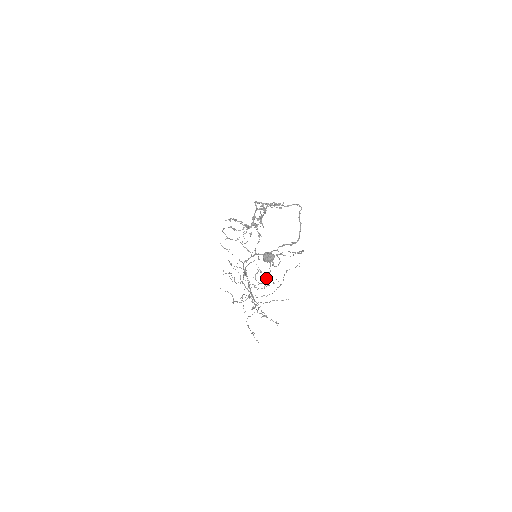
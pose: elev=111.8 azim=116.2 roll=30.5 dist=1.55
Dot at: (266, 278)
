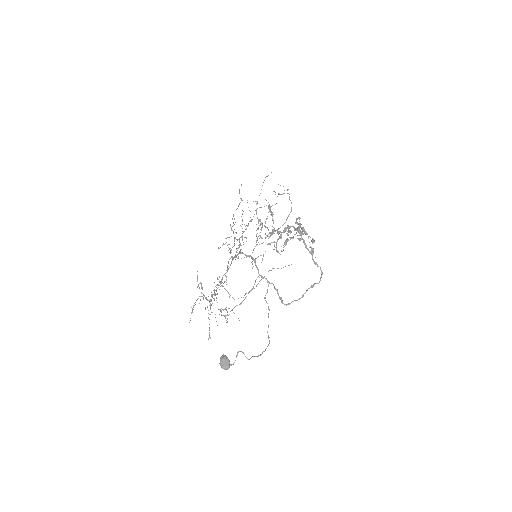
Dot at: occluded
